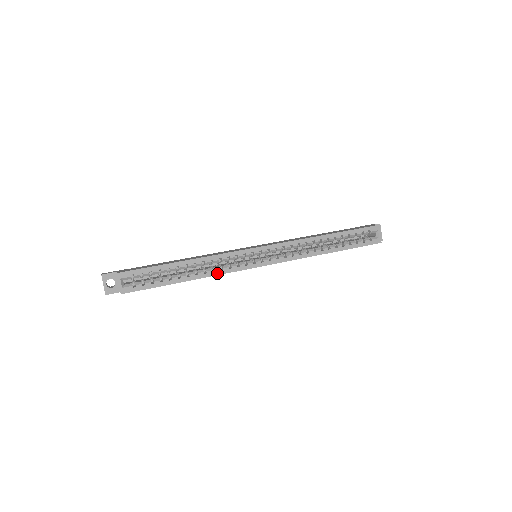
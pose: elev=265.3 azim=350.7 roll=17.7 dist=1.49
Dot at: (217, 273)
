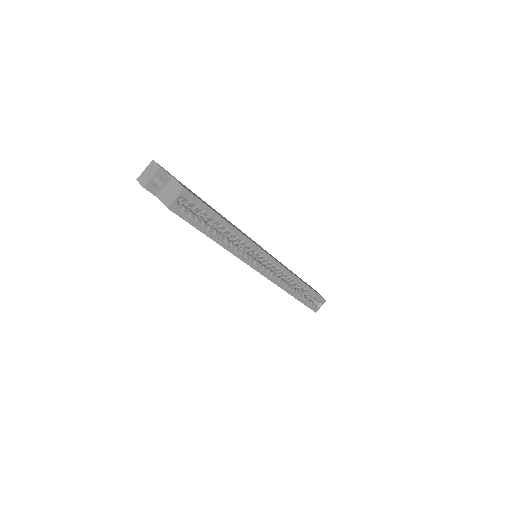
Dot at: (235, 253)
